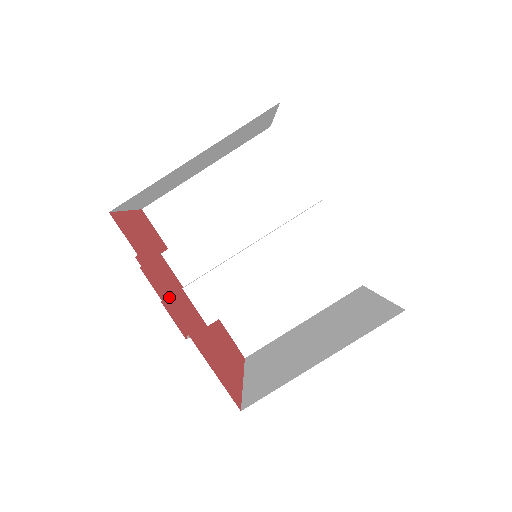
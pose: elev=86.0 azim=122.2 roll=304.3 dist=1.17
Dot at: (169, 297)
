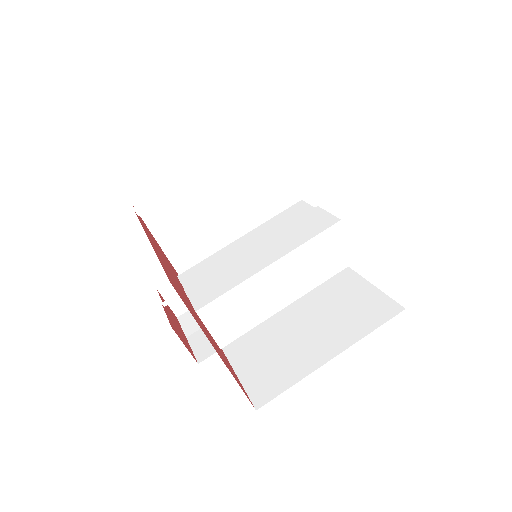
Dot at: (151, 239)
